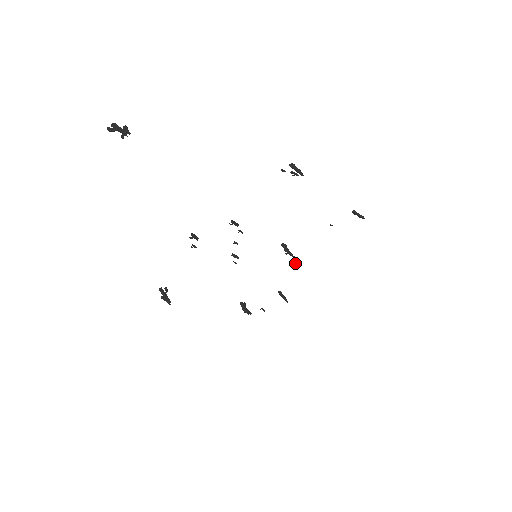
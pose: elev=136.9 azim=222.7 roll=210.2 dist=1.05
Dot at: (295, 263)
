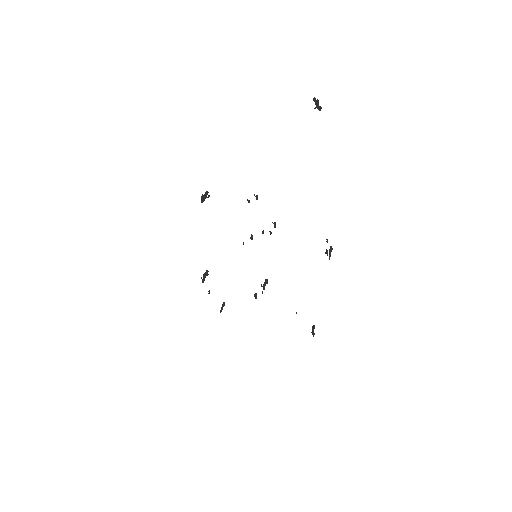
Dot at: occluded
